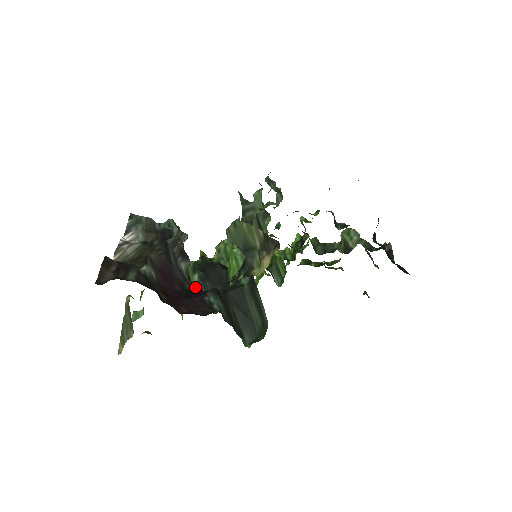
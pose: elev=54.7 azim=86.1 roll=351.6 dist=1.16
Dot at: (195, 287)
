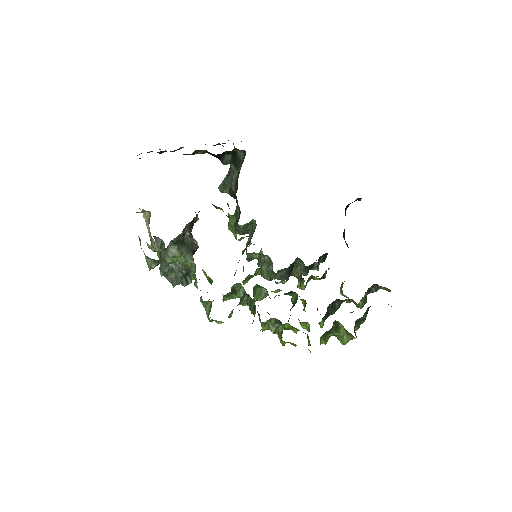
Dot at: occluded
